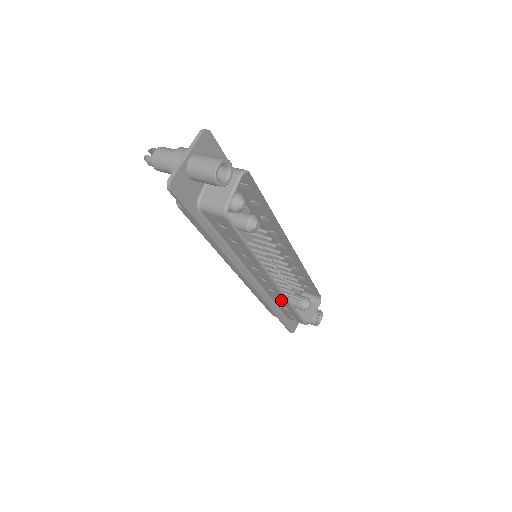
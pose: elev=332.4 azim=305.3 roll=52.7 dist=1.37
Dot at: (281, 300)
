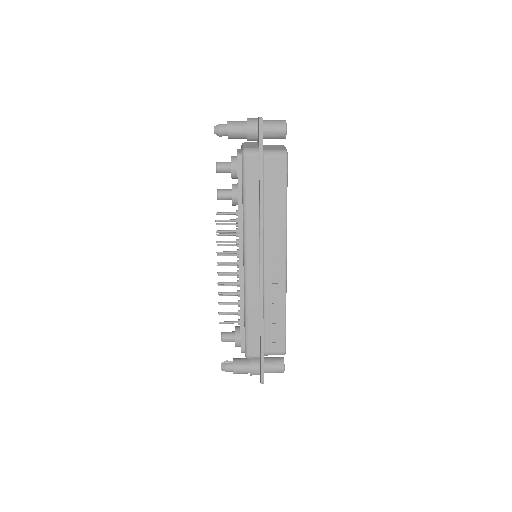
Dot at: (276, 303)
